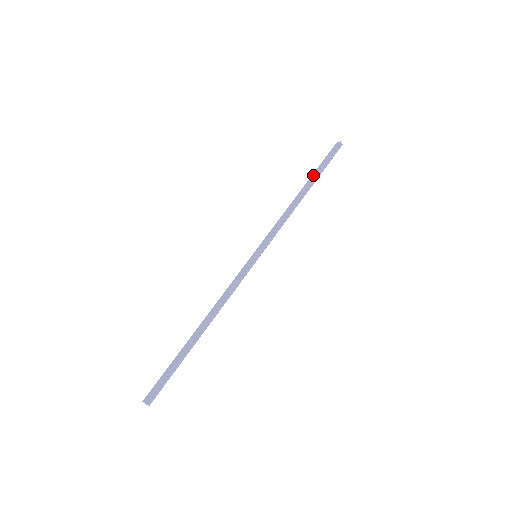
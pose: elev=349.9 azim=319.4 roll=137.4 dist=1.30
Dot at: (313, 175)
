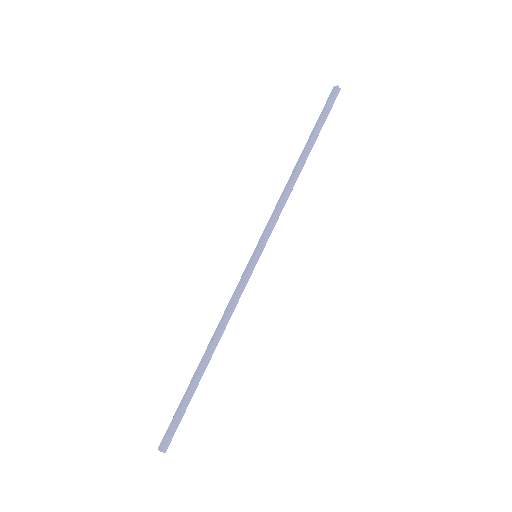
Dot at: (309, 138)
